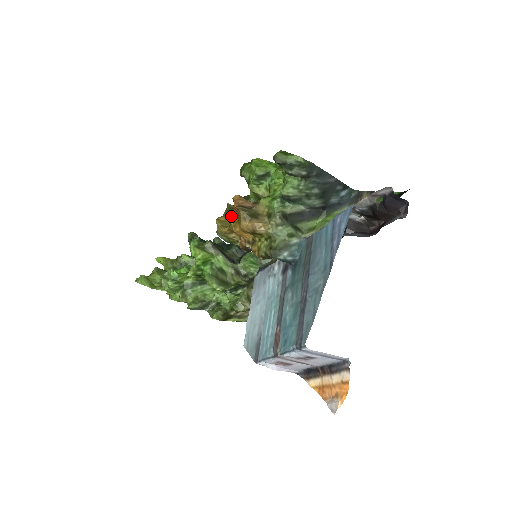
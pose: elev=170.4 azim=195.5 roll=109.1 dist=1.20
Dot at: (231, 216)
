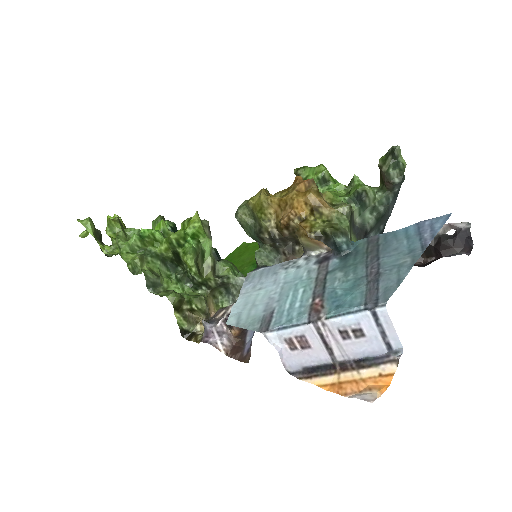
Dot at: (298, 185)
